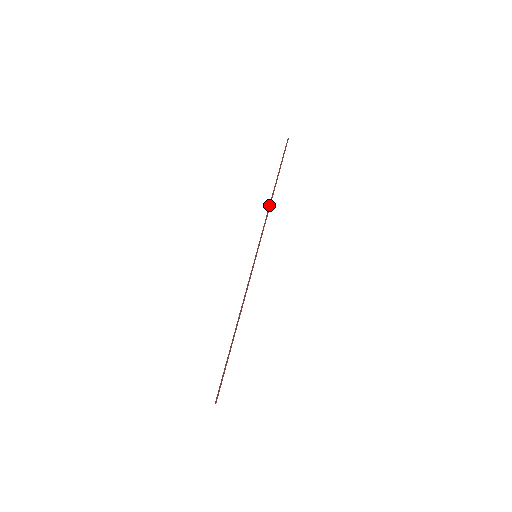
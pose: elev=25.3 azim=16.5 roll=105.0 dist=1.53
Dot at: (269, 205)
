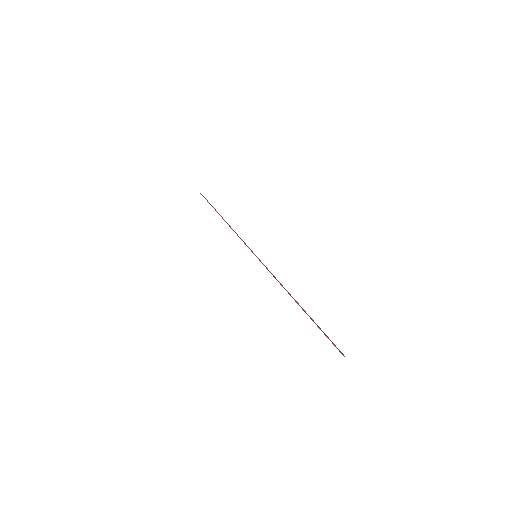
Dot at: (230, 227)
